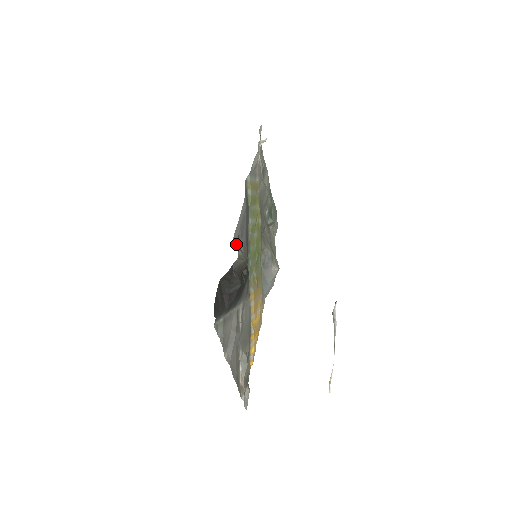
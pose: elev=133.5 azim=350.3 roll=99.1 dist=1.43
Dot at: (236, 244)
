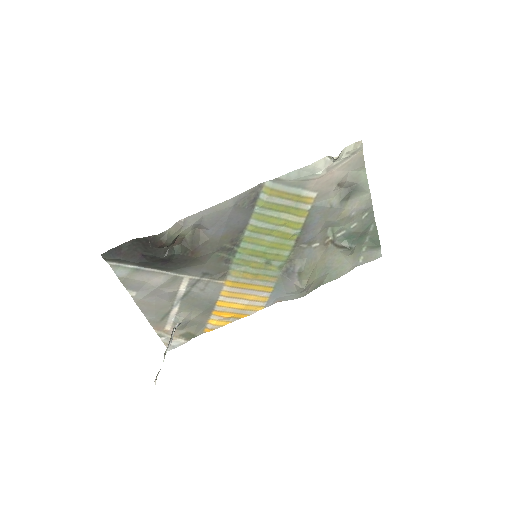
Dot at: (176, 225)
